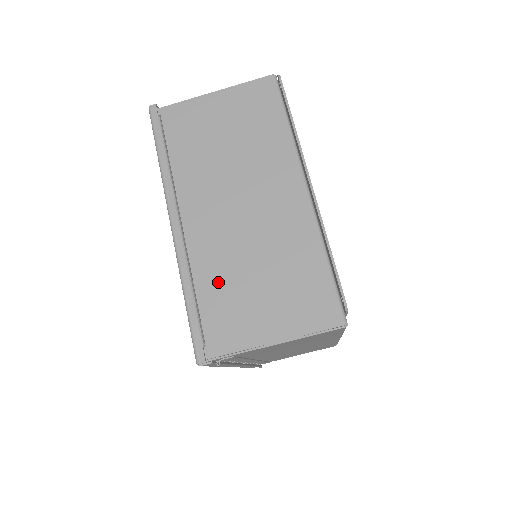
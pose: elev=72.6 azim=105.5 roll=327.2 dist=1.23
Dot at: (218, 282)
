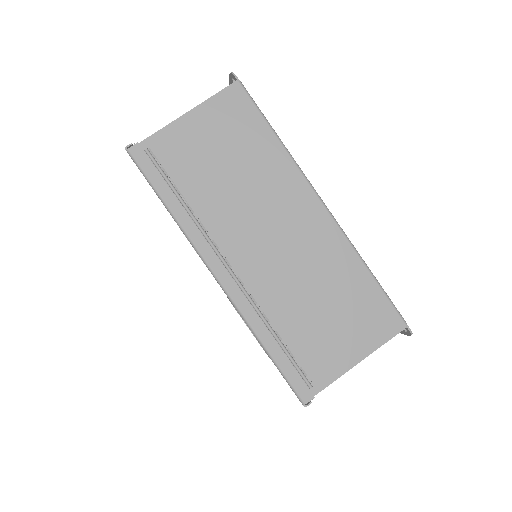
Dot at: occluded
